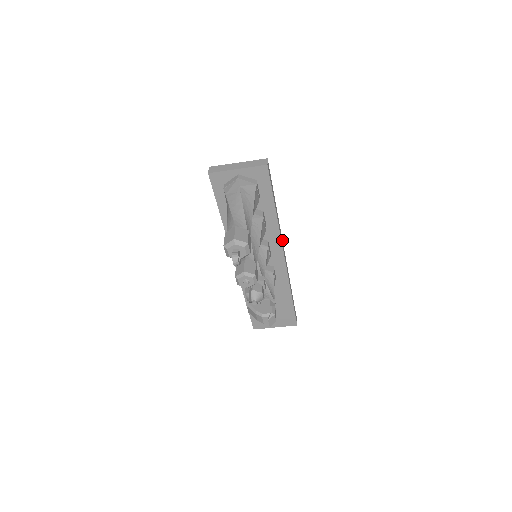
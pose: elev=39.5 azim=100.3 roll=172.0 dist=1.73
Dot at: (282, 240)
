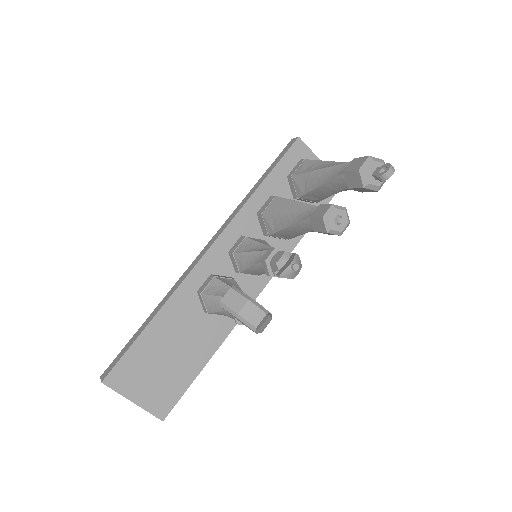
Dot at: occluded
